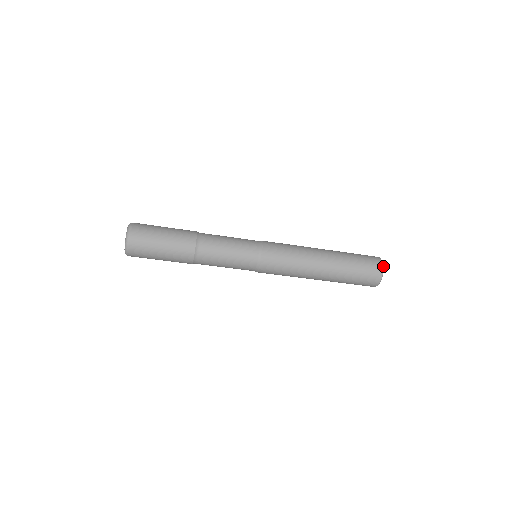
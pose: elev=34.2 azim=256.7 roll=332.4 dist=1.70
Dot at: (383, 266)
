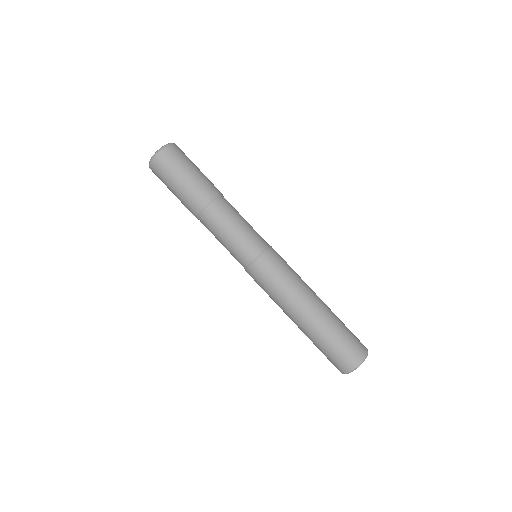
Dot at: occluded
